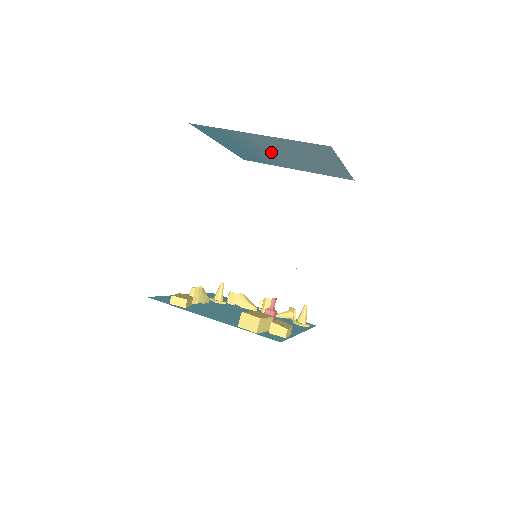
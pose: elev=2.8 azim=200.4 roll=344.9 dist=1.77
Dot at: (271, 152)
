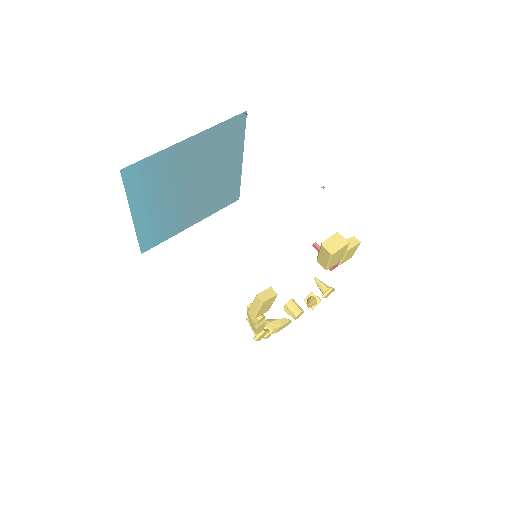
Dot at: (184, 188)
